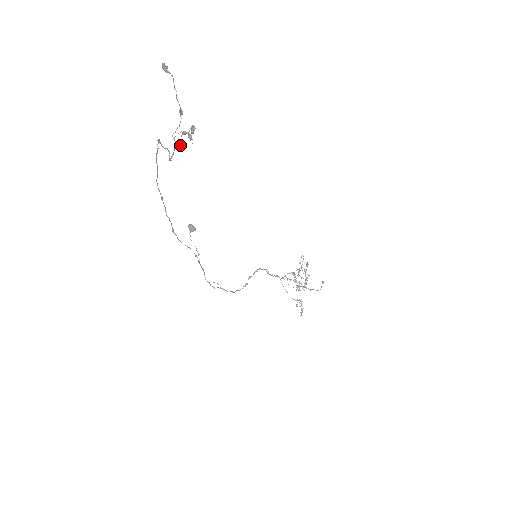
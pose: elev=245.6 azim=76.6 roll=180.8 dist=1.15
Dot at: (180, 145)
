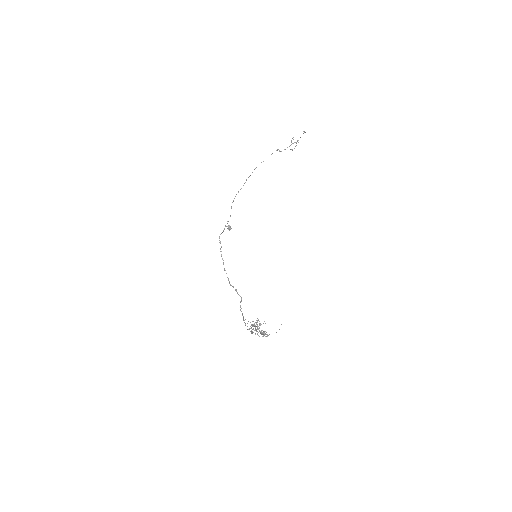
Dot at: (293, 139)
